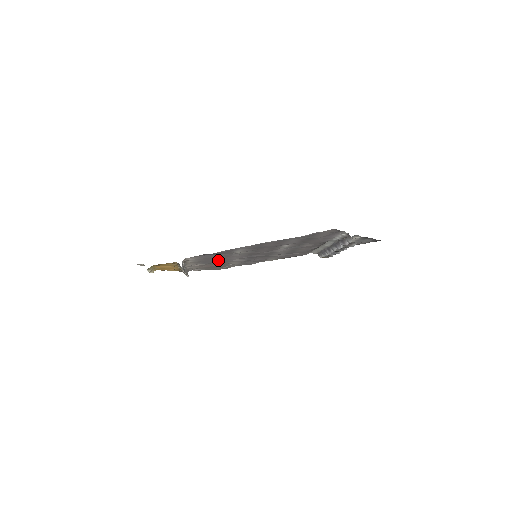
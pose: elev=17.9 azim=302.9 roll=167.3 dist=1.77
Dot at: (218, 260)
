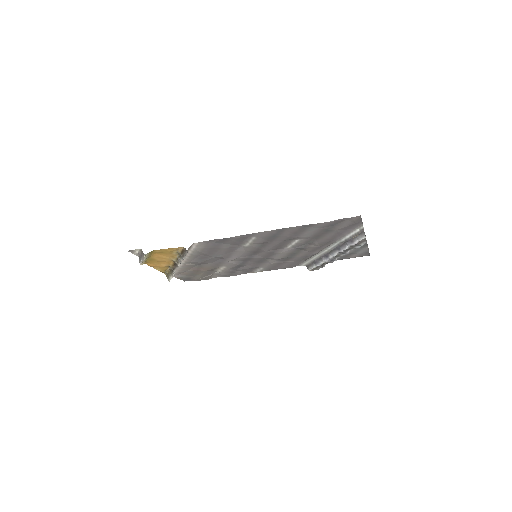
Dot at: (216, 257)
